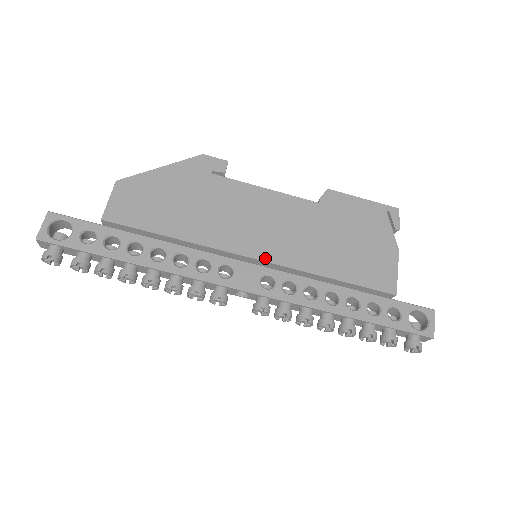
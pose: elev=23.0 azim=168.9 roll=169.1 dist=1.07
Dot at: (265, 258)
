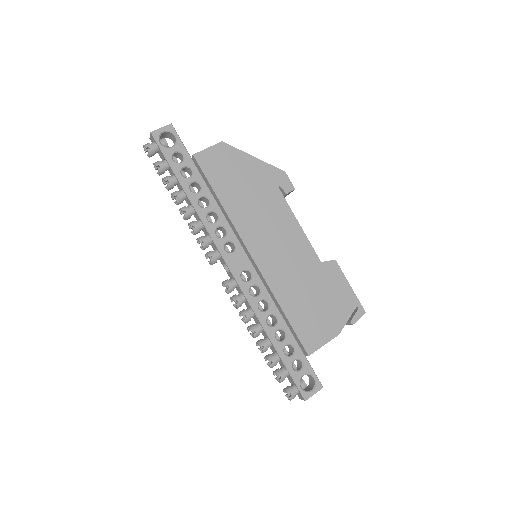
Dot at: (257, 261)
